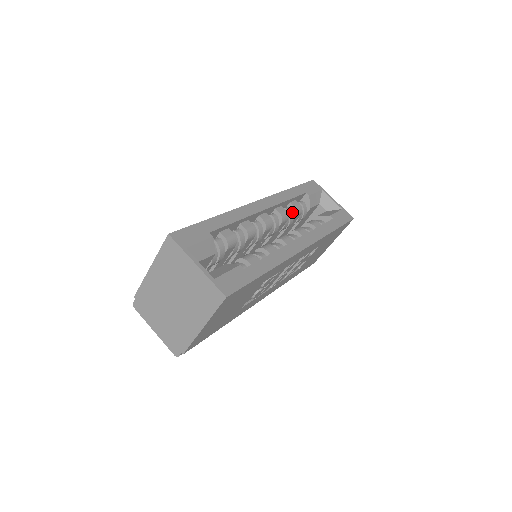
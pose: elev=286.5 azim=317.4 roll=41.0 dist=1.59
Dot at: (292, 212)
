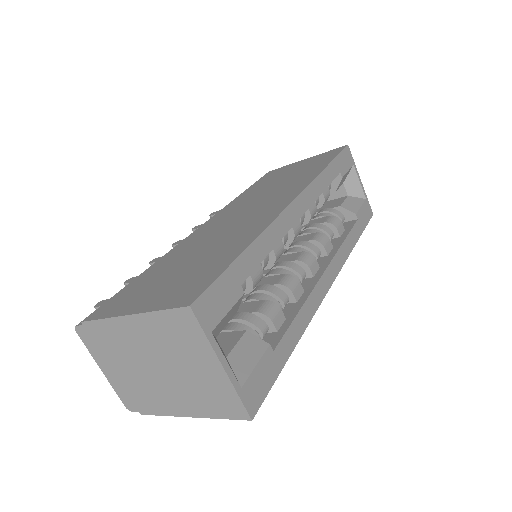
Dot at: (318, 202)
